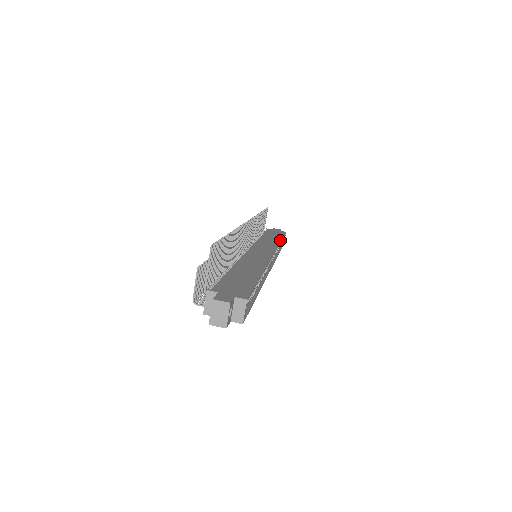
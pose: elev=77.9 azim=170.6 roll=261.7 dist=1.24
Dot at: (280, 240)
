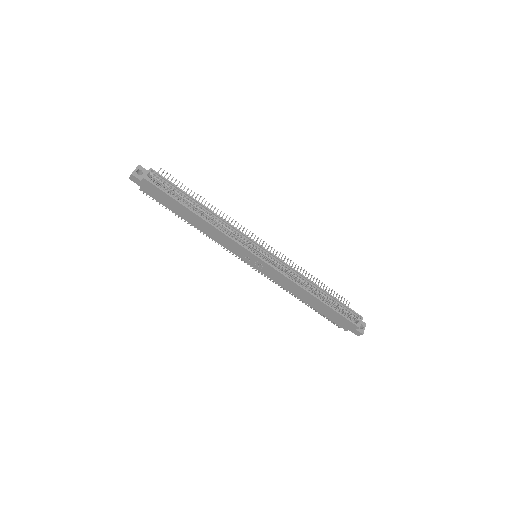
Dot at: (317, 285)
